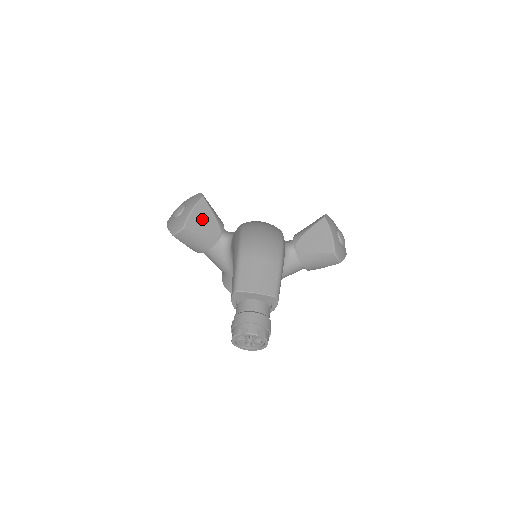
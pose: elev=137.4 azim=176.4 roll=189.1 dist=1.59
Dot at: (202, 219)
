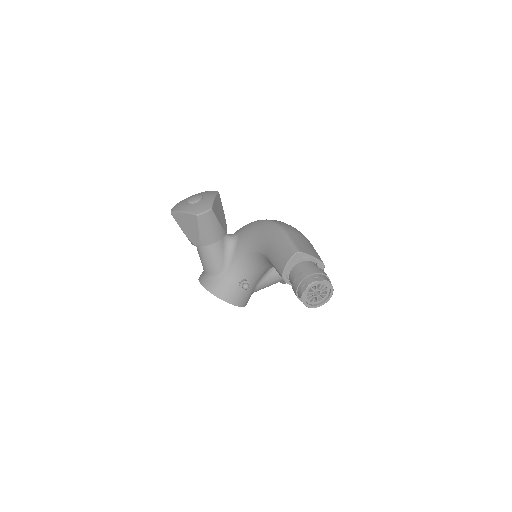
Dot at: (219, 210)
